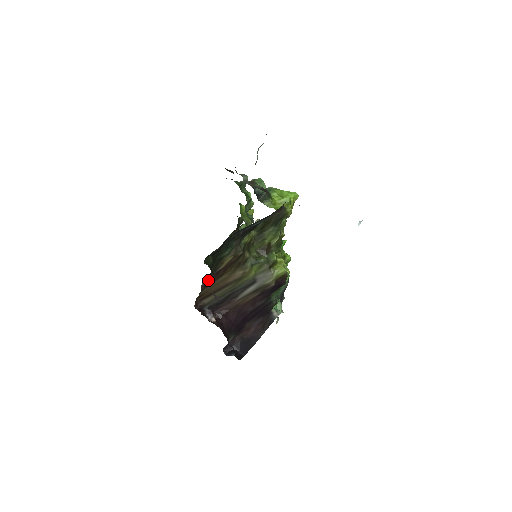
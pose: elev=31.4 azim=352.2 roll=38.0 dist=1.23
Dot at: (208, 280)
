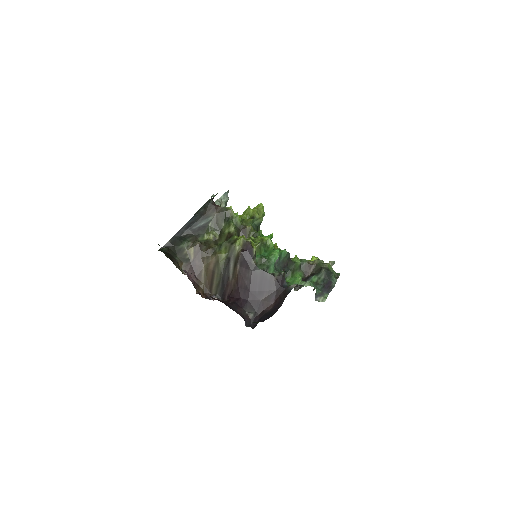
Dot at: (191, 271)
